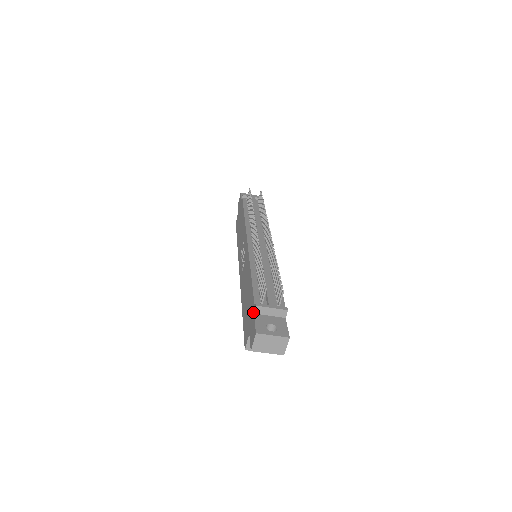
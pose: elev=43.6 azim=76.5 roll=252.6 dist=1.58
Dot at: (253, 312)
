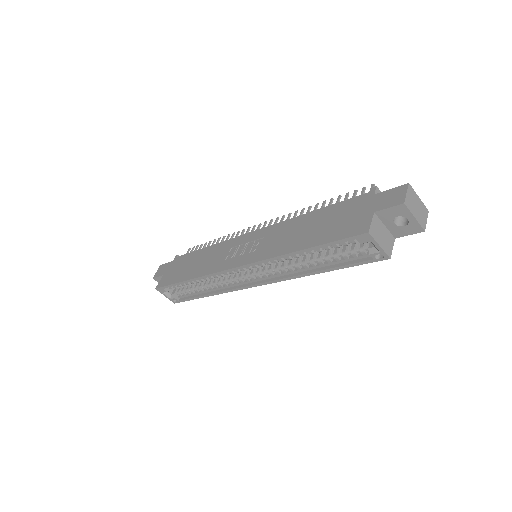
Dot at: (371, 195)
